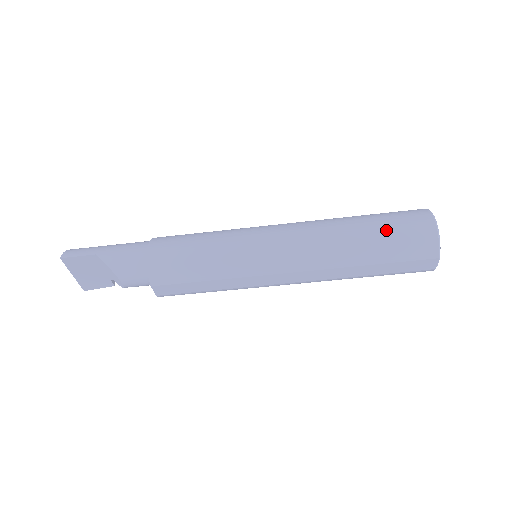
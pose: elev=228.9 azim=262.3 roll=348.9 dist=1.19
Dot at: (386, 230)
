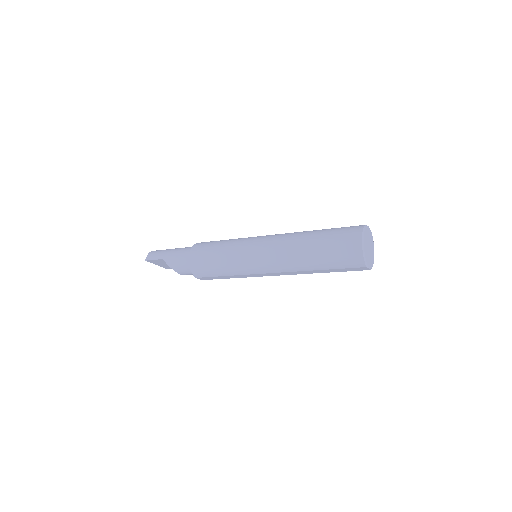
Dot at: (328, 249)
